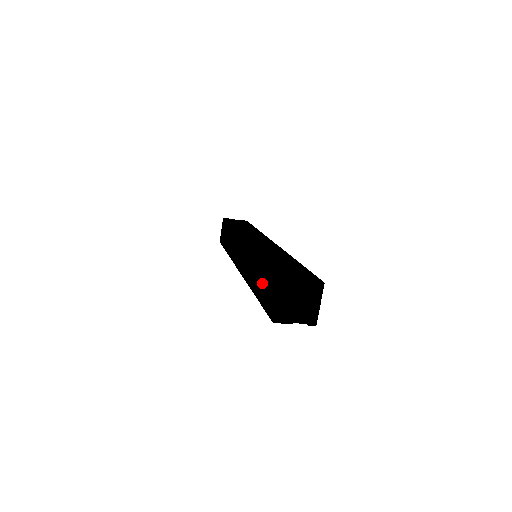
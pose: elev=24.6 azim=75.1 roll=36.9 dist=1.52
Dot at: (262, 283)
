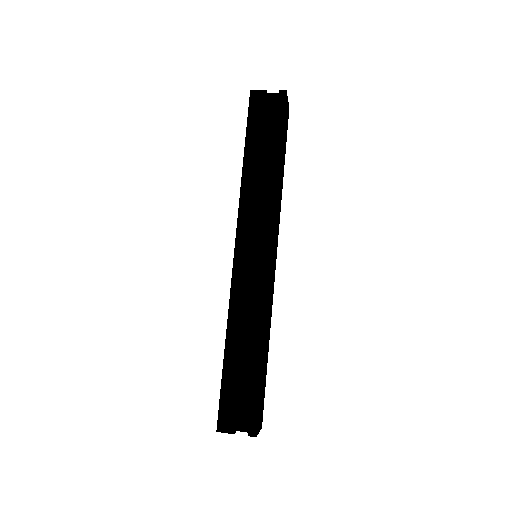
Dot at: occluded
